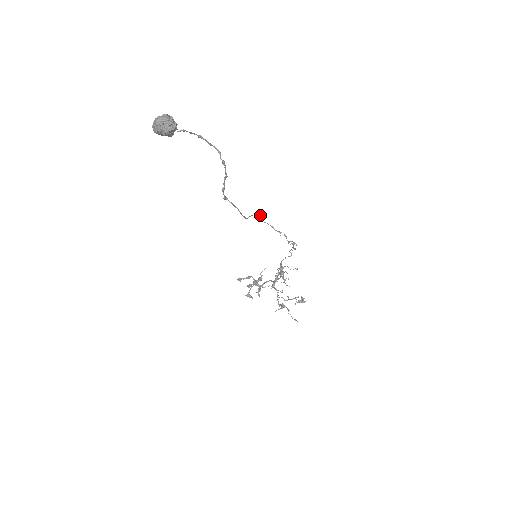
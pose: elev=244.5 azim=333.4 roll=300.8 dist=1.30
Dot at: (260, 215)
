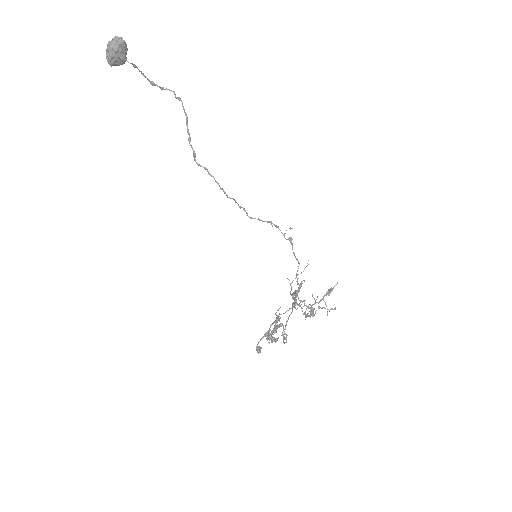
Dot at: (242, 207)
